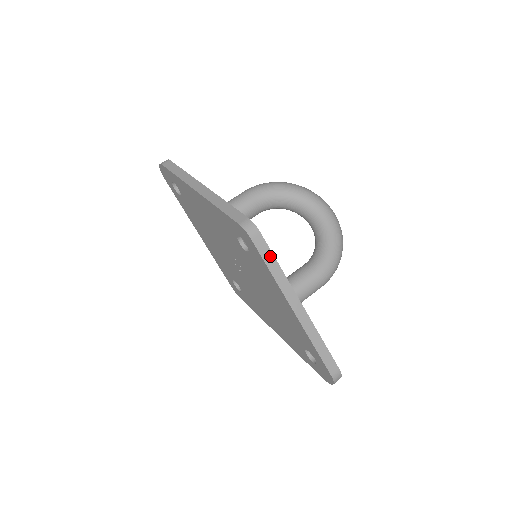
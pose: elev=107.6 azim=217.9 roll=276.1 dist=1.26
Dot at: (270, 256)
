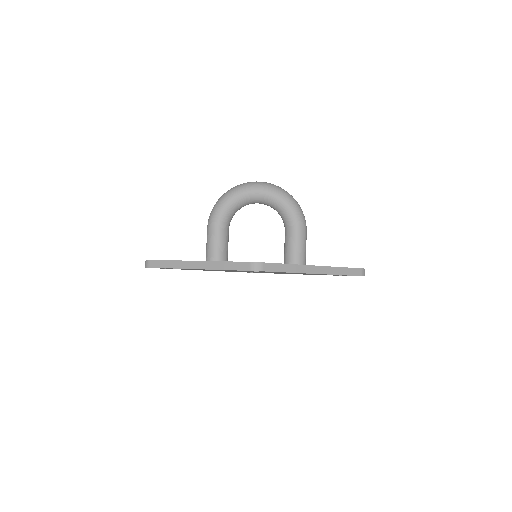
Dot at: (280, 266)
